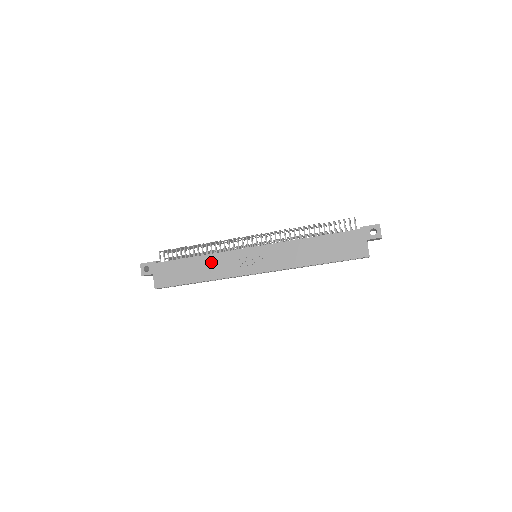
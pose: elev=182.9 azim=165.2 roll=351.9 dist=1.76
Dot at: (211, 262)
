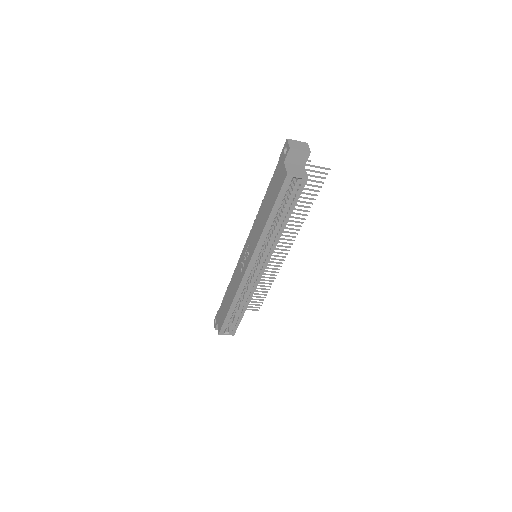
Dot at: (232, 284)
